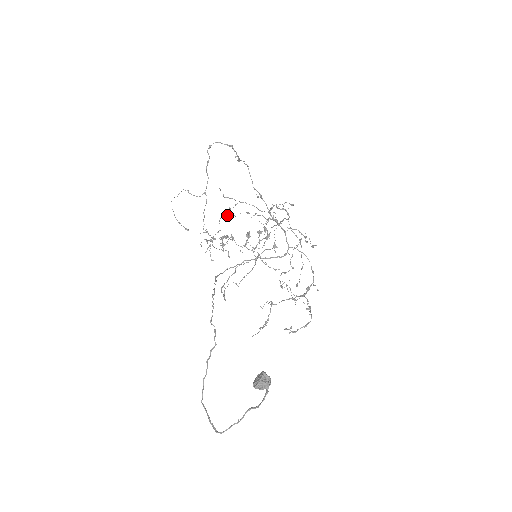
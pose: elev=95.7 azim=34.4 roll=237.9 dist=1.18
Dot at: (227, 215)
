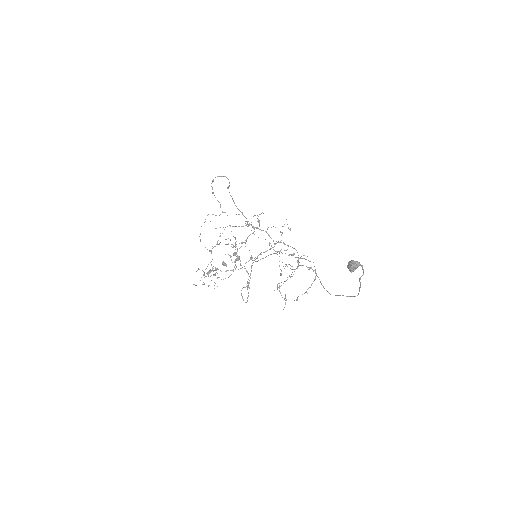
Dot at: occluded
